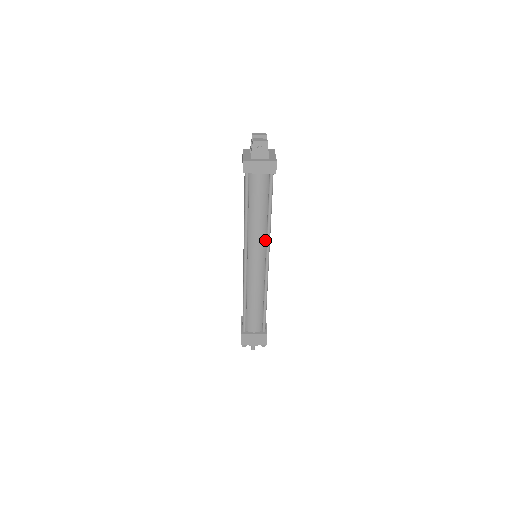
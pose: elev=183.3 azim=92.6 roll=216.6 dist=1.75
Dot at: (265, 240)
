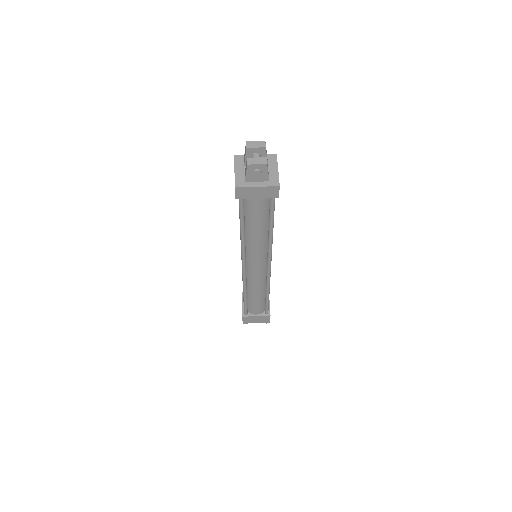
Dot at: (266, 249)
